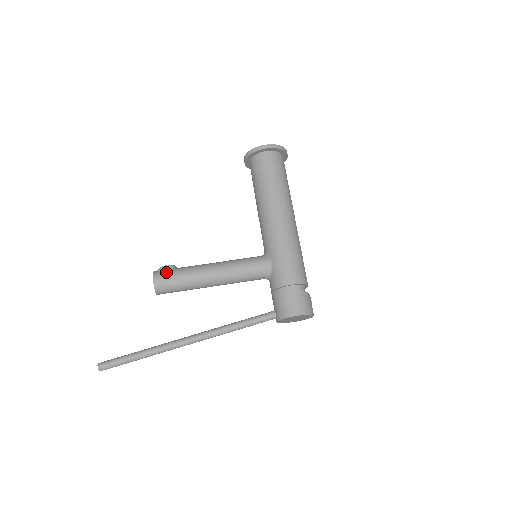
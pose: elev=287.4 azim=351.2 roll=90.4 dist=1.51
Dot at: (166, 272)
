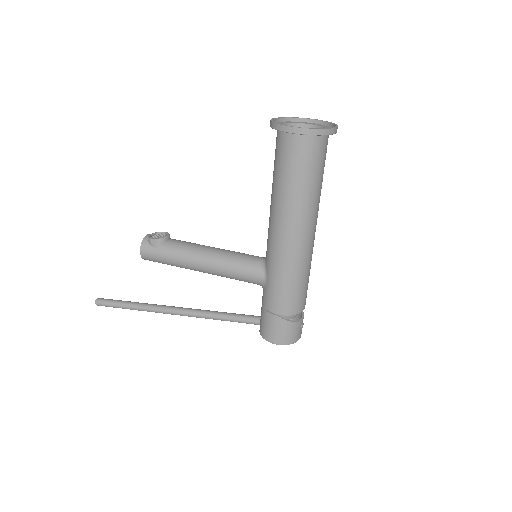
Dot at: (154, 247)
